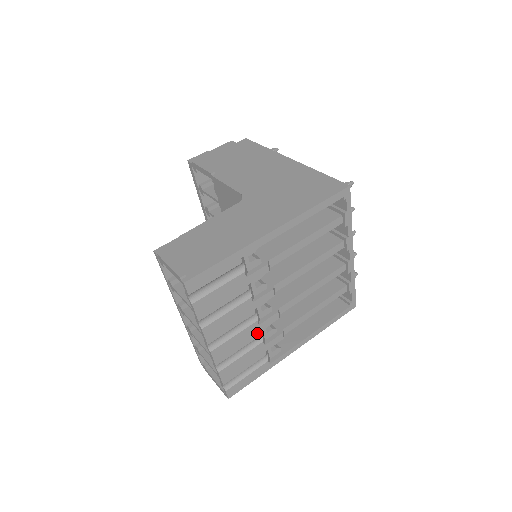
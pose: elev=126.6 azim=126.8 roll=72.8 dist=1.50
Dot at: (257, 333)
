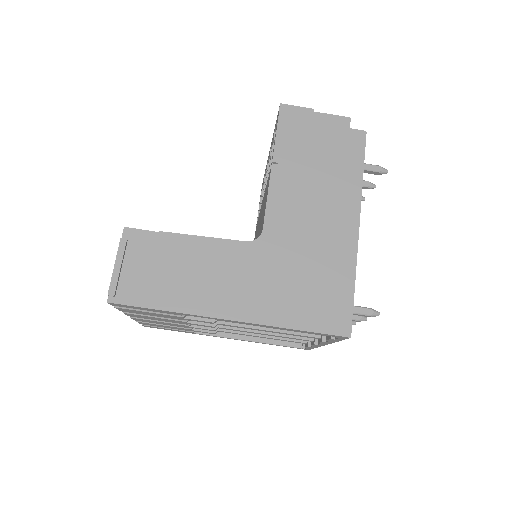
Dot at: (186, 327)
